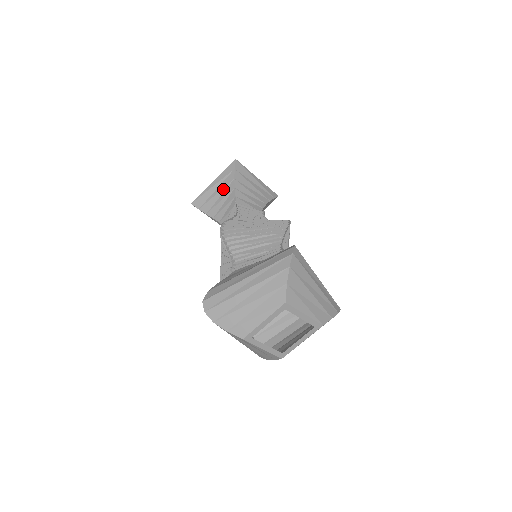
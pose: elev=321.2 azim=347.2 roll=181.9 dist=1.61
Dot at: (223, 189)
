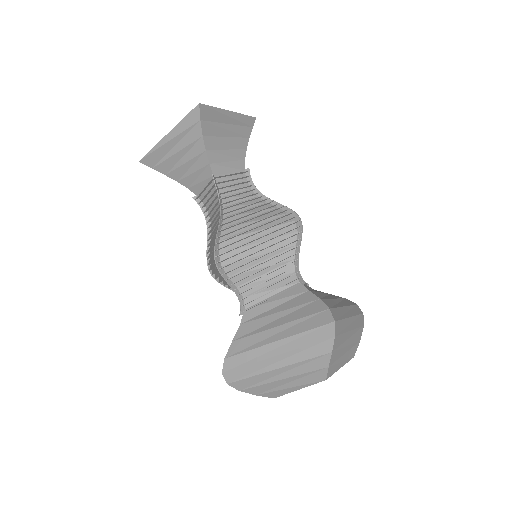
Dot at: (186, 148)
